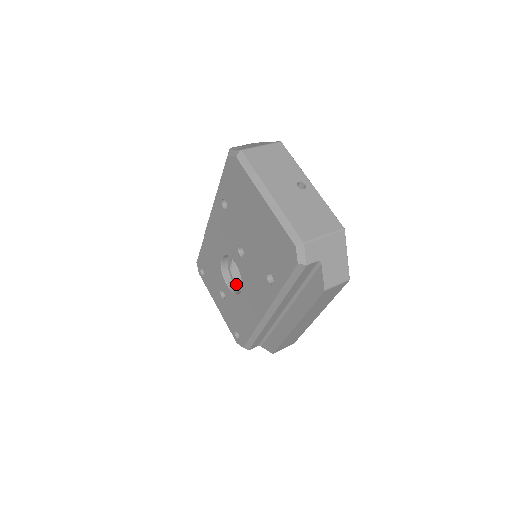
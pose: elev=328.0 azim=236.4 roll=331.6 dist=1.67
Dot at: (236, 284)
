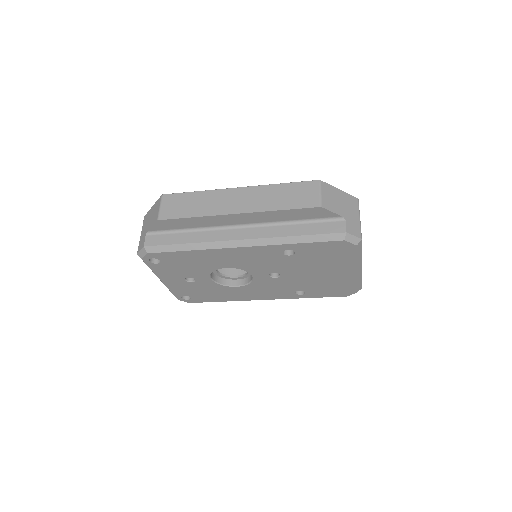
Dot at: (218, 274)
